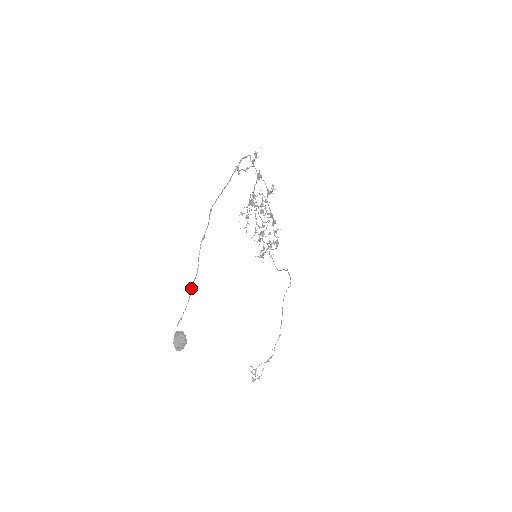
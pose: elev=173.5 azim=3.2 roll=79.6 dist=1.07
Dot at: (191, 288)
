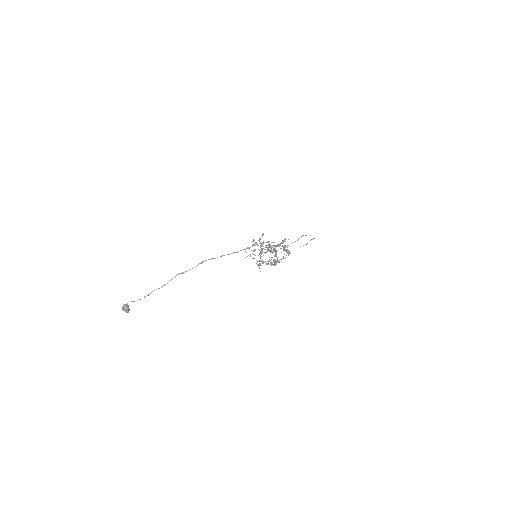
Dot at: occluded
